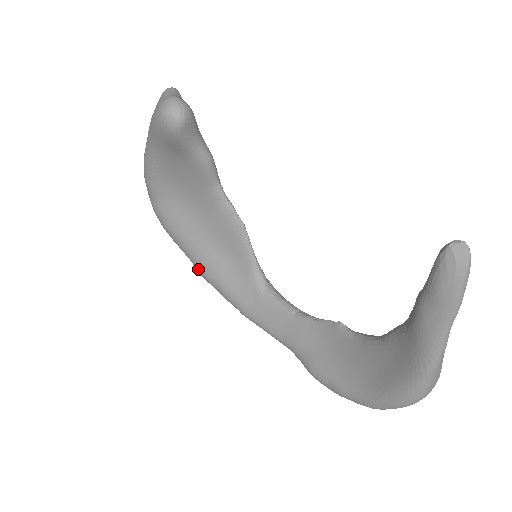
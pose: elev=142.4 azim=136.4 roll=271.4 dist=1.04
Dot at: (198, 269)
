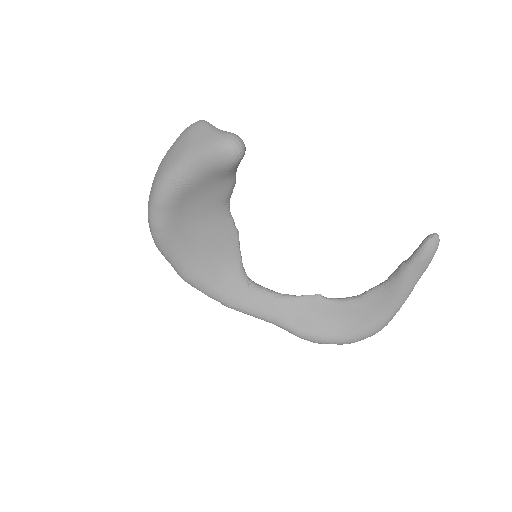
Dot at: (184, 274)
